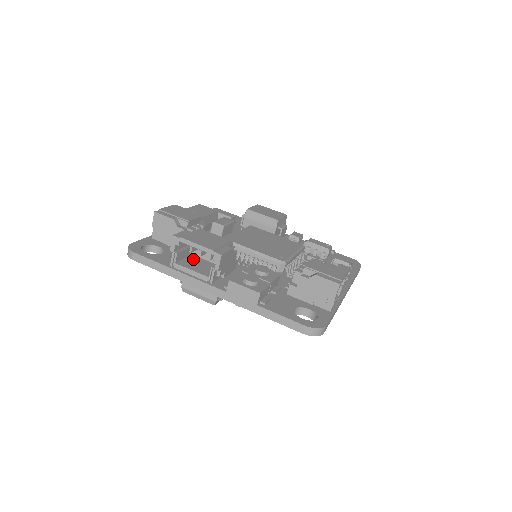
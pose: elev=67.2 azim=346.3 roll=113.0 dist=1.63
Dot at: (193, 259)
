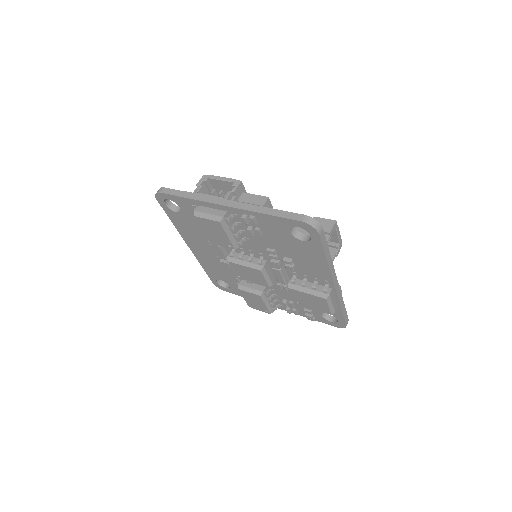
Dot at: occluded
